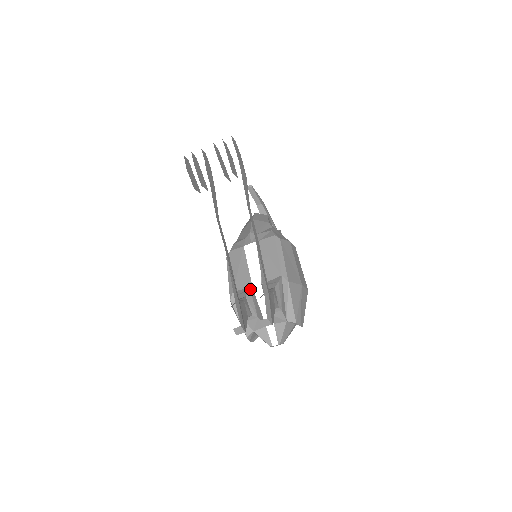
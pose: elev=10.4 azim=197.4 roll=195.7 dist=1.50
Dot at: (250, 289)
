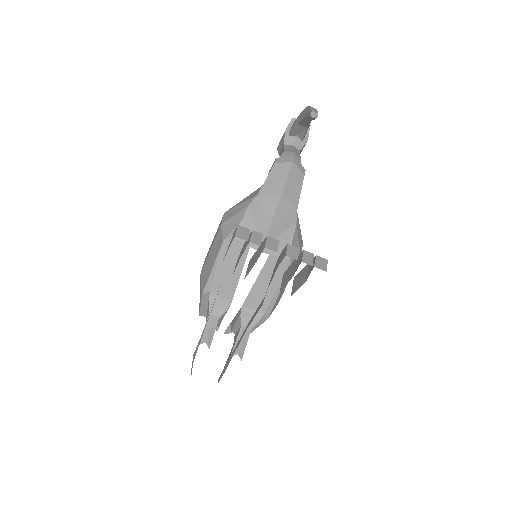
Dot at: (228, 307)
